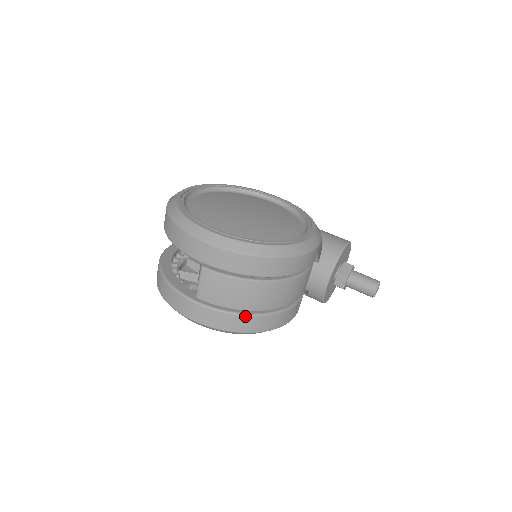
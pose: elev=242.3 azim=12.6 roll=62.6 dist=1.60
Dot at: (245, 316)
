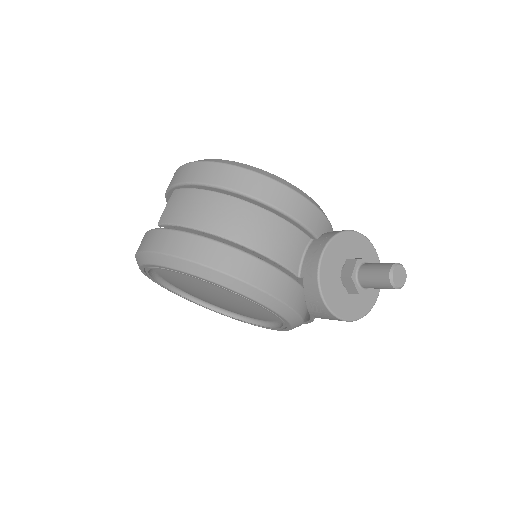
Dot at: (197, 236)
